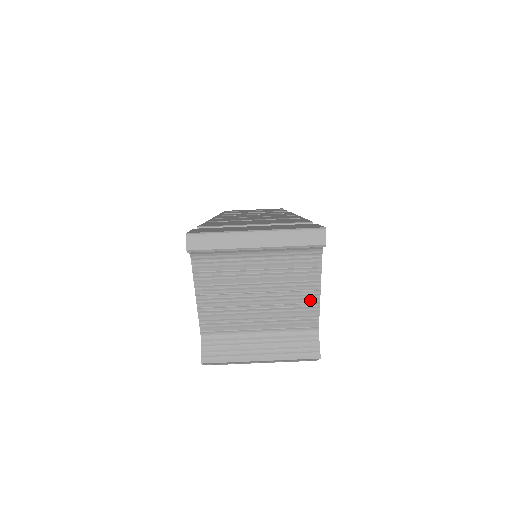
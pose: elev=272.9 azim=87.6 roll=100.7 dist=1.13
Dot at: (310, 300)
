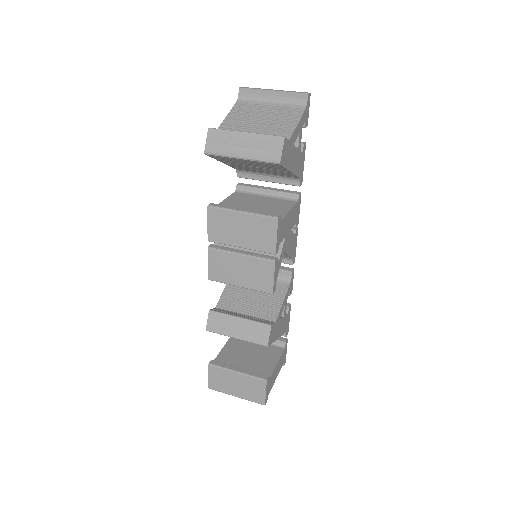
Dot at: (291, 125)
